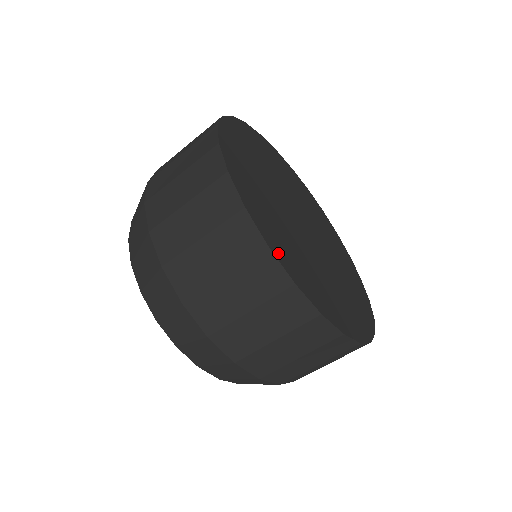
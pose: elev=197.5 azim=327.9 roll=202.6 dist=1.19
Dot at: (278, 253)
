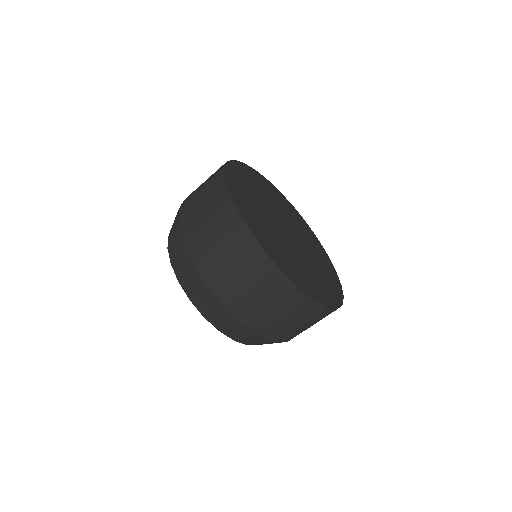
Dot at: (239, 207)
